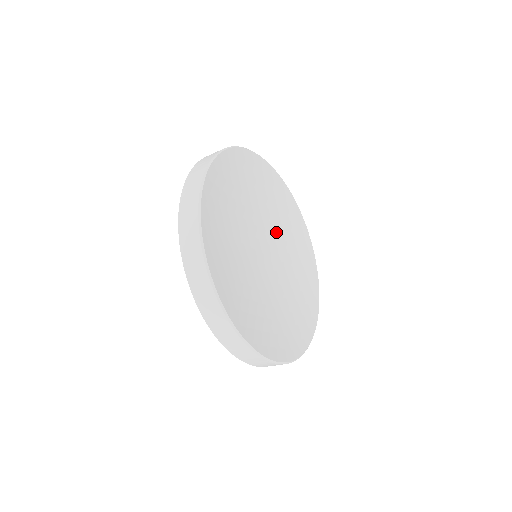
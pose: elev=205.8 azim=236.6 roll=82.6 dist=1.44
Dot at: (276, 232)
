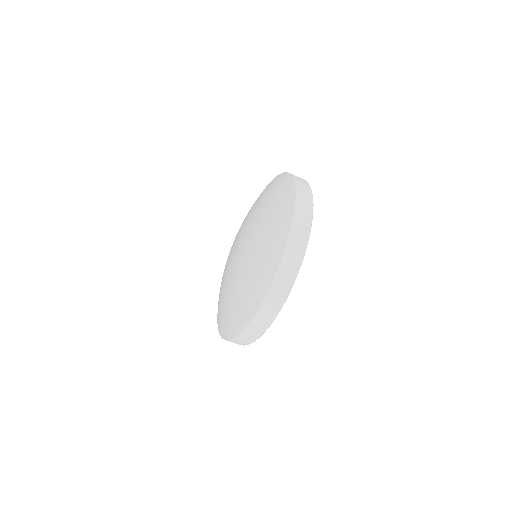
Dot at: occluded
